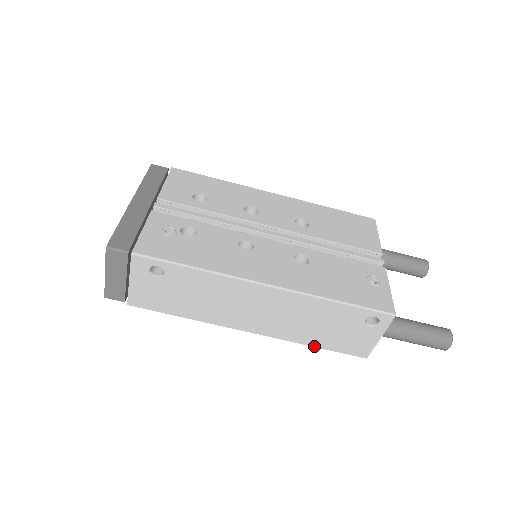
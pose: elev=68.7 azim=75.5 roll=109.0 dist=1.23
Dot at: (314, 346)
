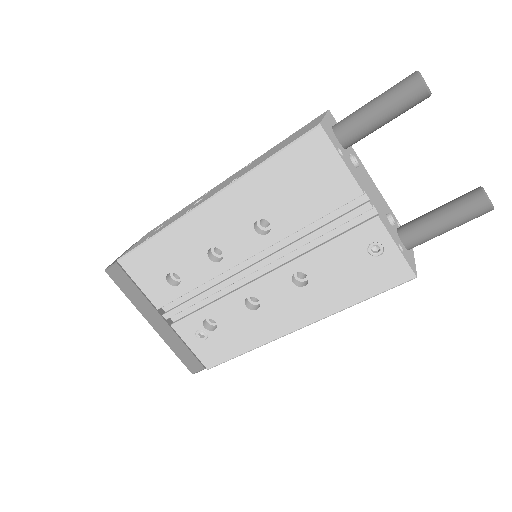
Dot at: occluded
